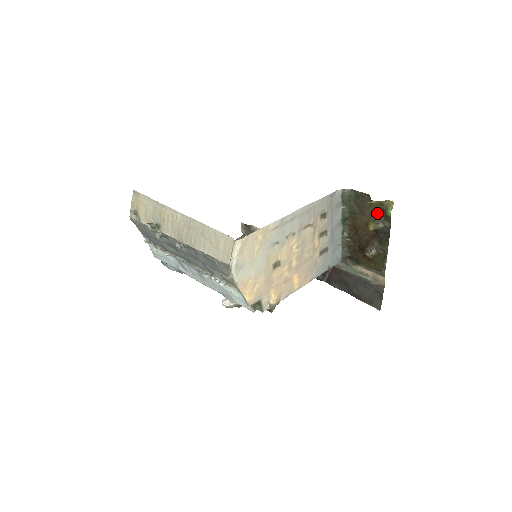
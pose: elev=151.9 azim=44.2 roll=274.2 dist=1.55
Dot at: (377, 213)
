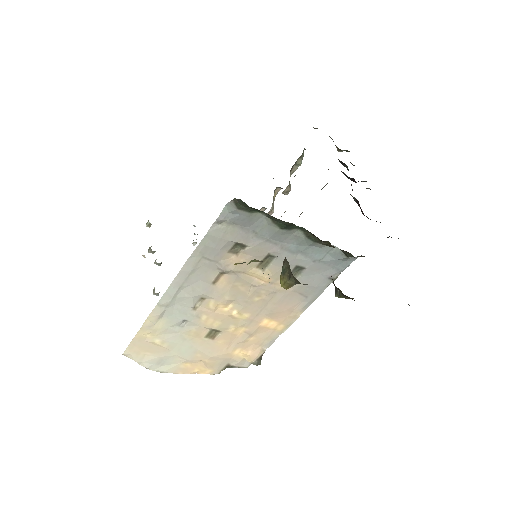
Dot at: occluded
